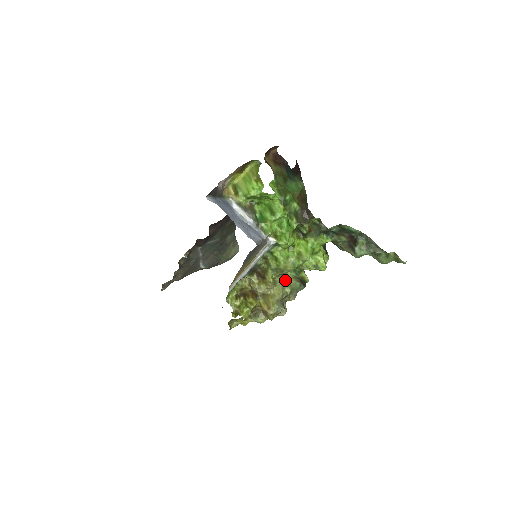
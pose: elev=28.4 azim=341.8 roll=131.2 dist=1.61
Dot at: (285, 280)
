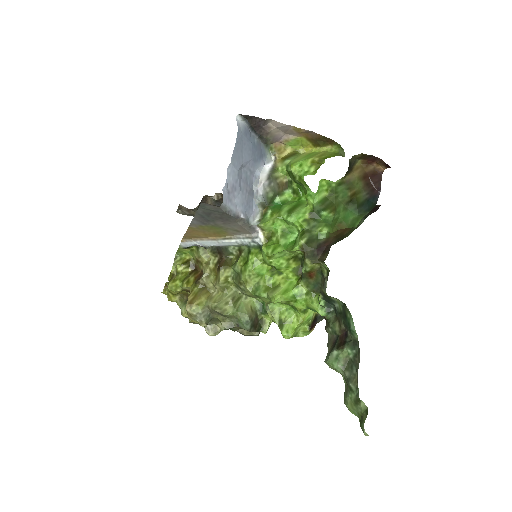
Dot at: (240, 299)
